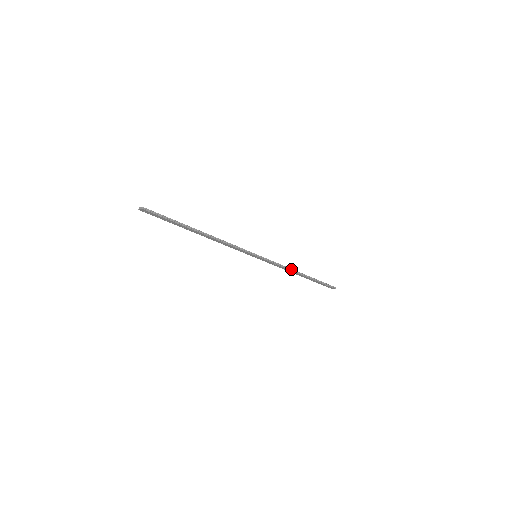
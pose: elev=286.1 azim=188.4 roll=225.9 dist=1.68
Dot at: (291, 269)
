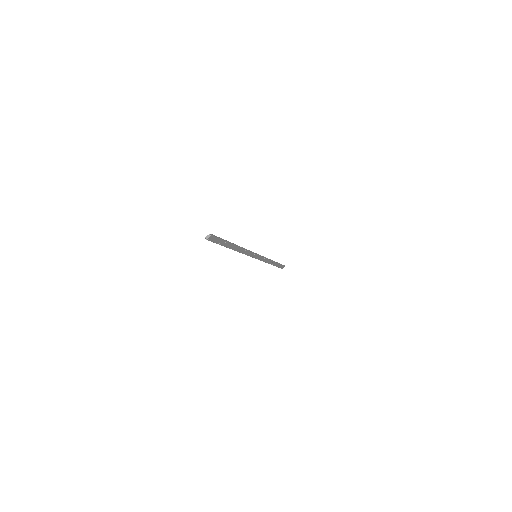
Dot at: (269, 259)
